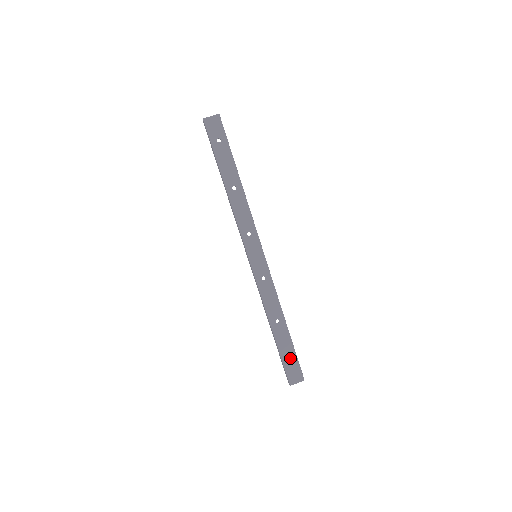
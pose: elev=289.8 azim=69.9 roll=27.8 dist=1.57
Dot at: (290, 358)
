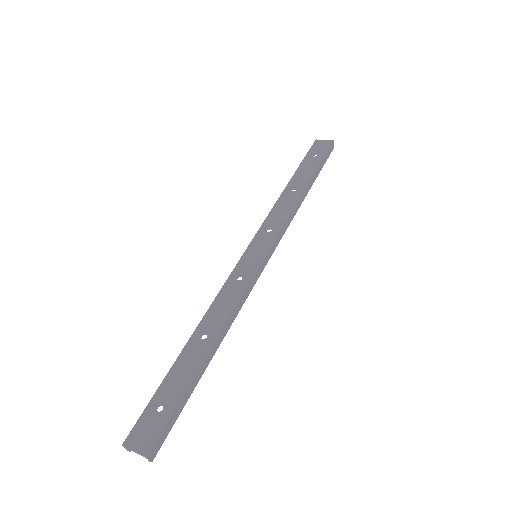
Dot at: (166, 400)
